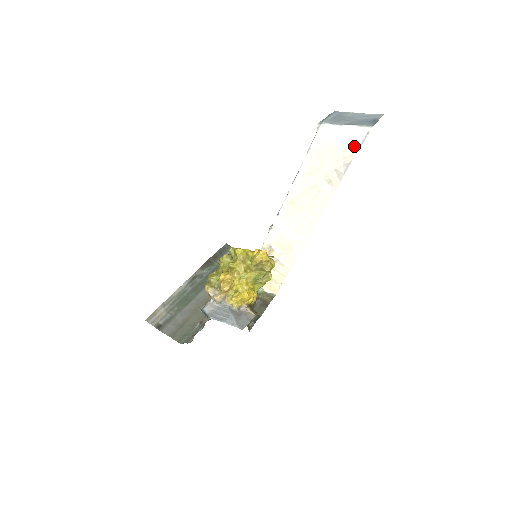
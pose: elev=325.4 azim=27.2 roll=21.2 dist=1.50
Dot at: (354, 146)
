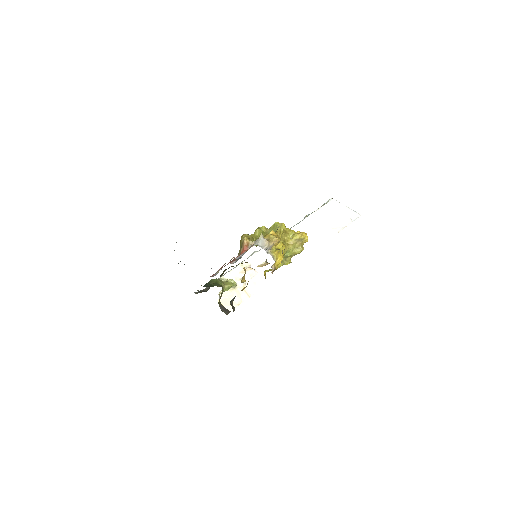
Dot at: (349, 220)
